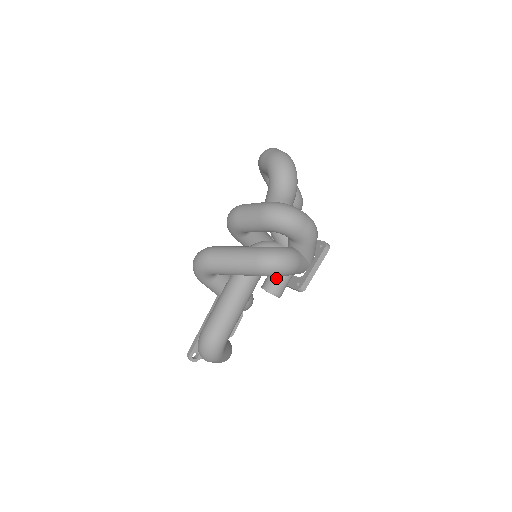
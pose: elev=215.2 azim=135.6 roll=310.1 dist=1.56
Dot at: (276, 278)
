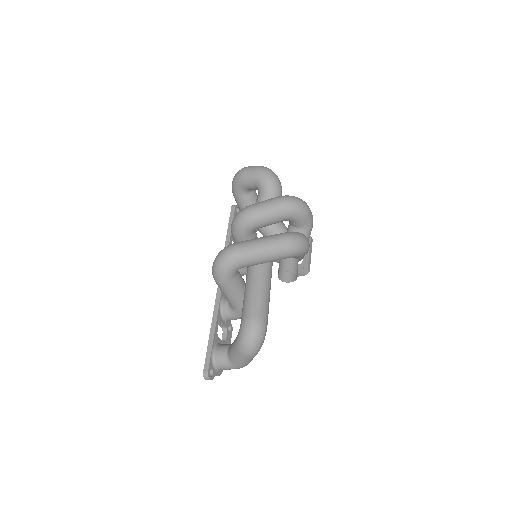
Dot at: (292, 262)
